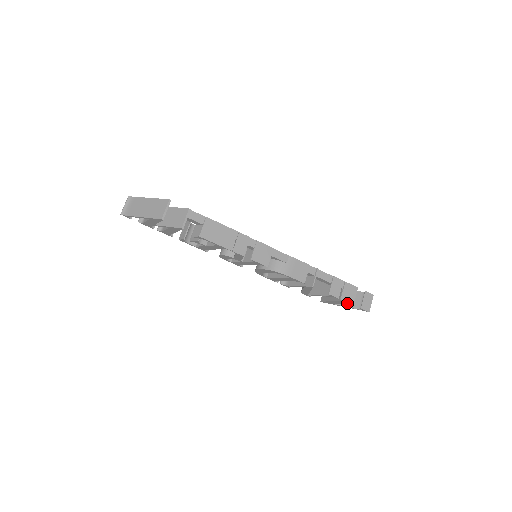
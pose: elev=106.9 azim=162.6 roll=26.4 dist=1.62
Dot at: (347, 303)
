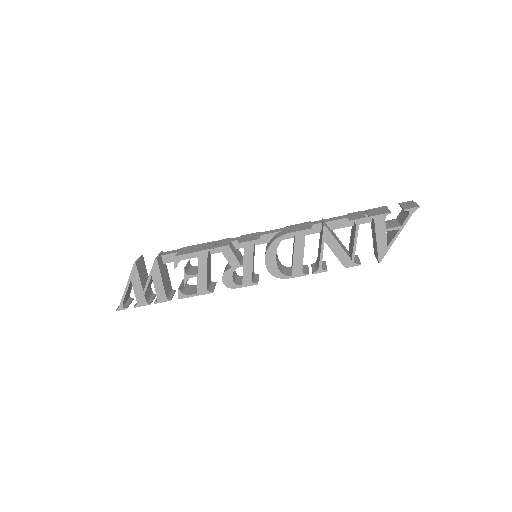
Dot at: (384, 218)
